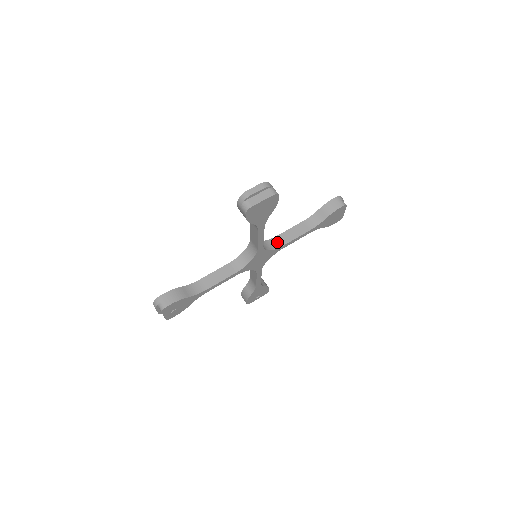
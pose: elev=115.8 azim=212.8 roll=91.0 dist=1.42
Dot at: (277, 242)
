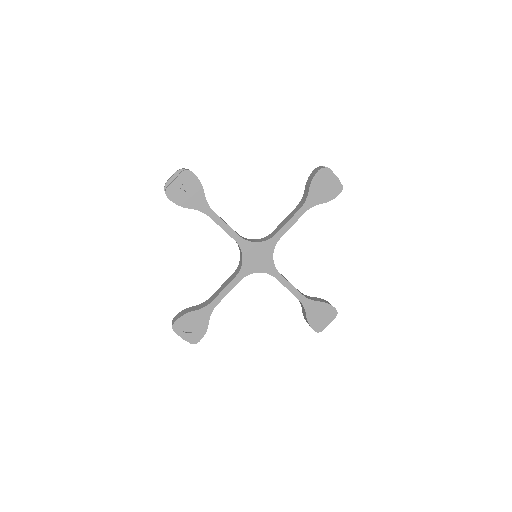
Dot at: occluded
